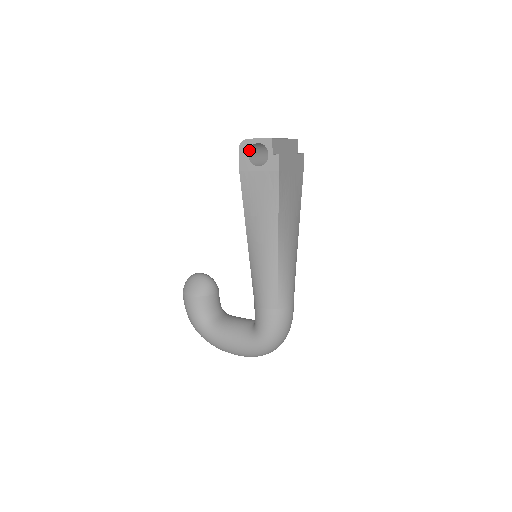
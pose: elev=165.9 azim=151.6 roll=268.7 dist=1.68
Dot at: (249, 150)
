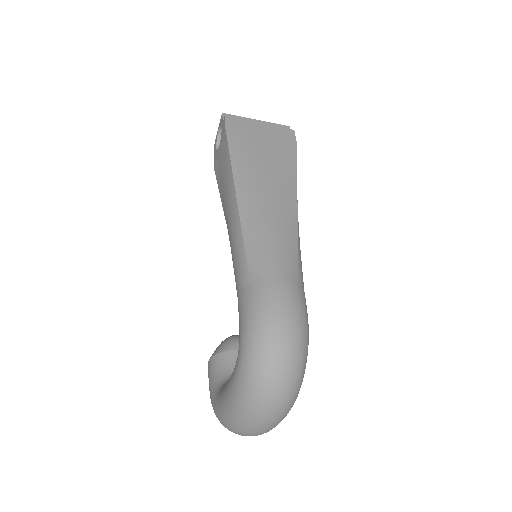
Dot at: (217, 144)
